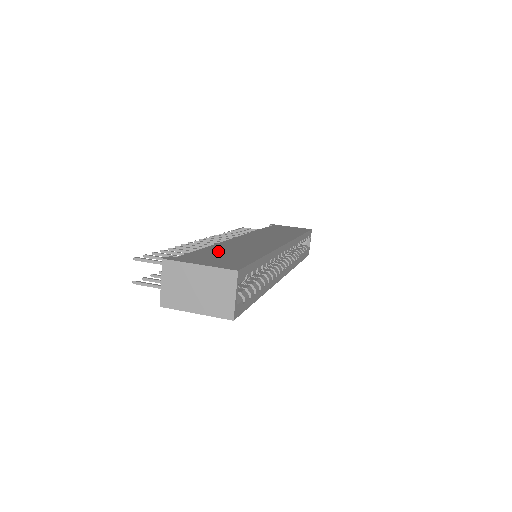
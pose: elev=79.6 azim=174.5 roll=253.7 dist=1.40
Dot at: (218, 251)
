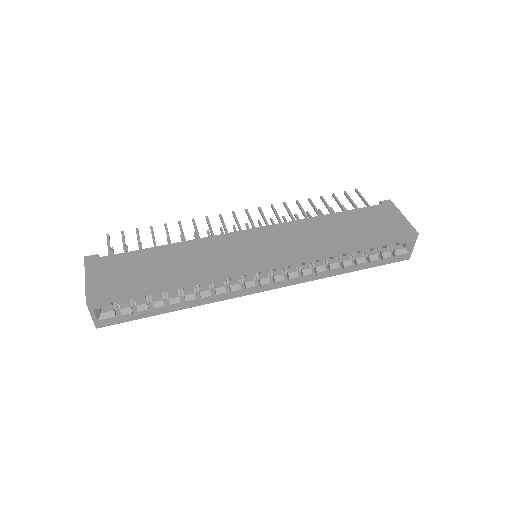
Dot at: (151, 259)
